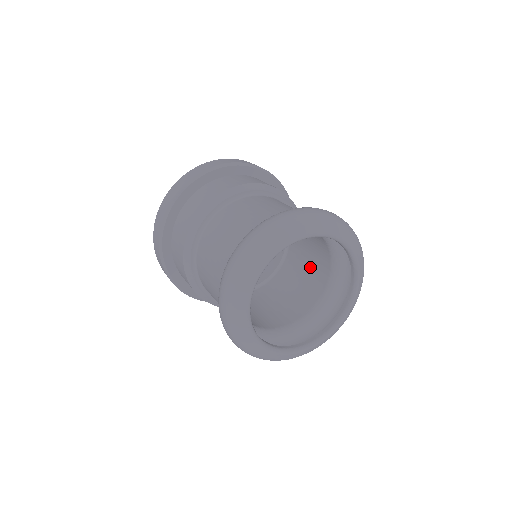
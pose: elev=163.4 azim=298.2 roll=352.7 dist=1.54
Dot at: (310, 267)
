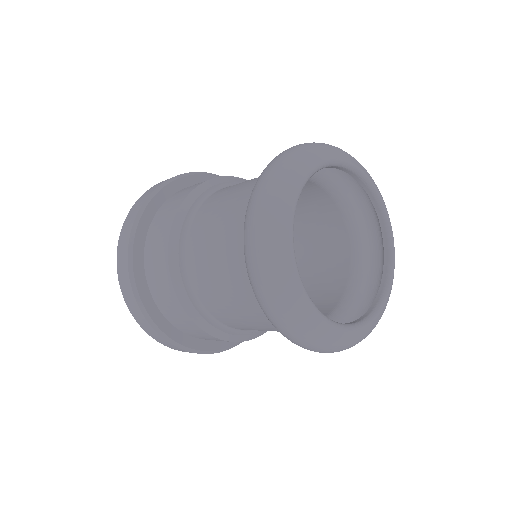
Dot at: (319, 275)
